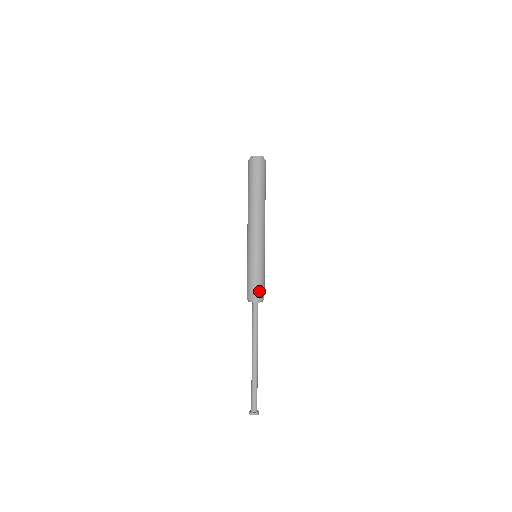
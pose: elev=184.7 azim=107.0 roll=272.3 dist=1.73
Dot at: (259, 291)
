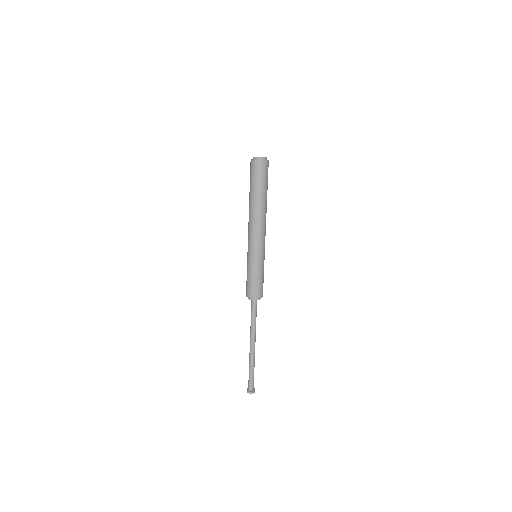
Dot at: (262, 290)
